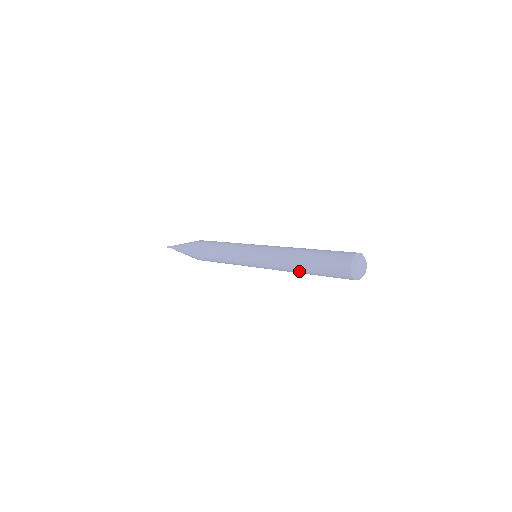
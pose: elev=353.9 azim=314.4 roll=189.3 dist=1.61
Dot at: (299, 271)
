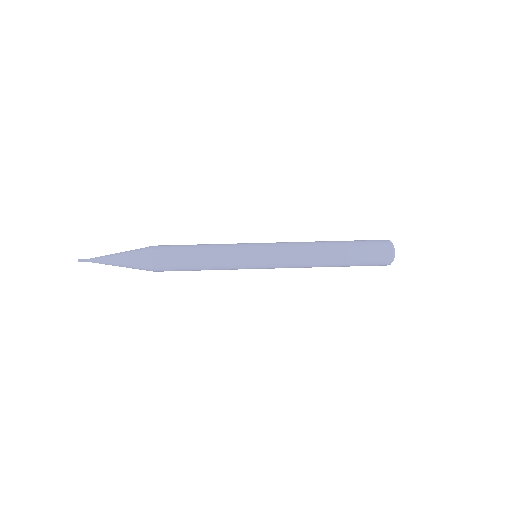
Dot at: occluded
